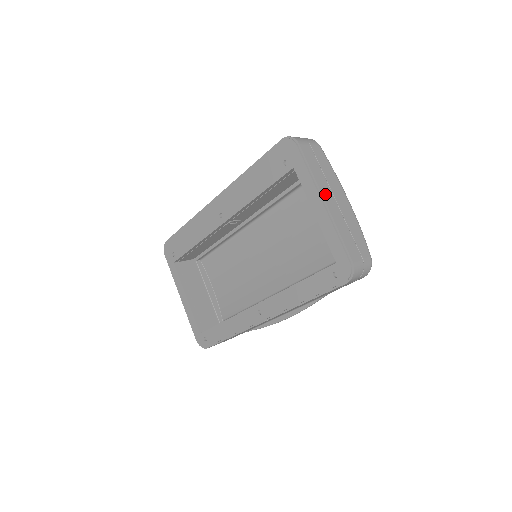
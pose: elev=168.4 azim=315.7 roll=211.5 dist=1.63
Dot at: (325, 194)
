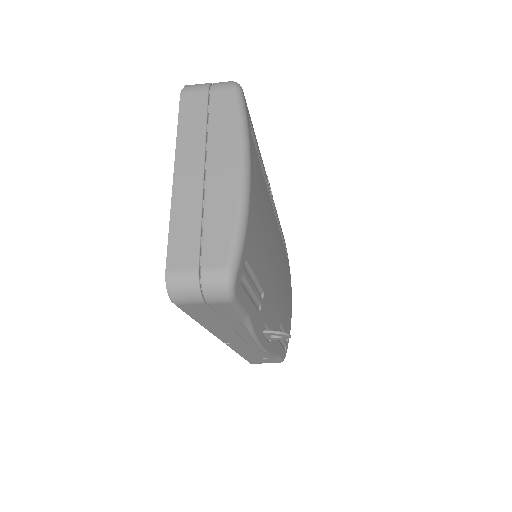
Dot at: (184, 164)
